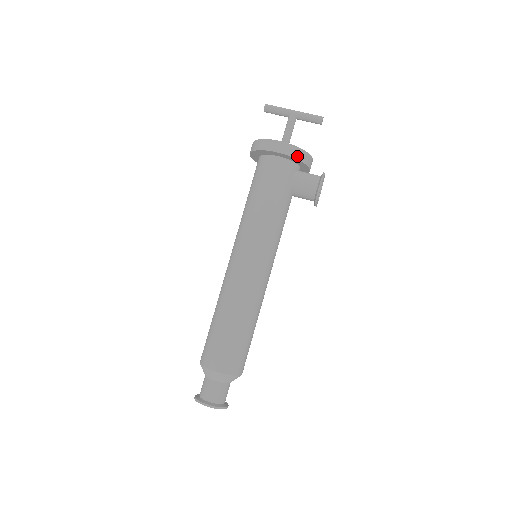
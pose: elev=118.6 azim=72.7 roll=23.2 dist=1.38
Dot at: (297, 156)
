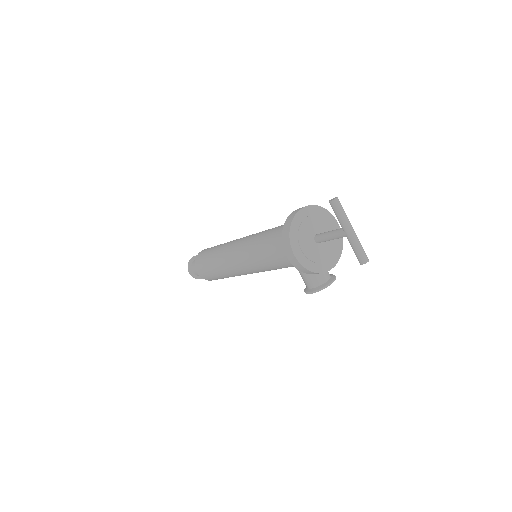
Dot at: (302, 271)
